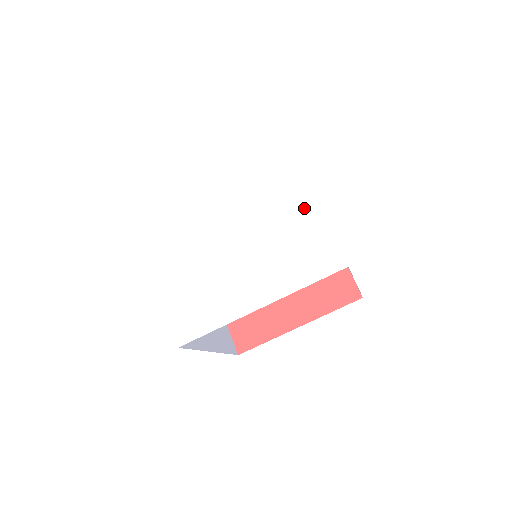
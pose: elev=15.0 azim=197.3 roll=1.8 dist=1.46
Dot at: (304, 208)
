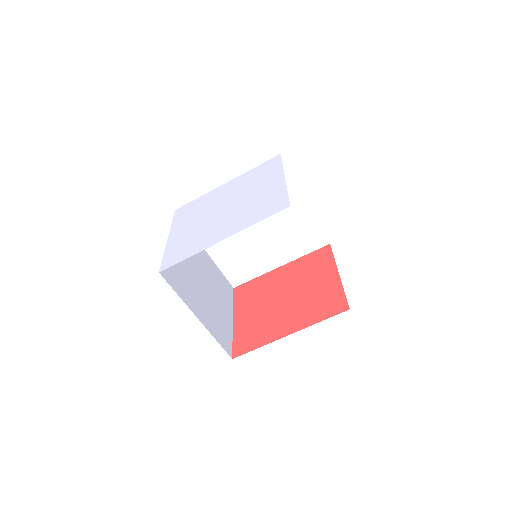
Dot at: (276, 185)
